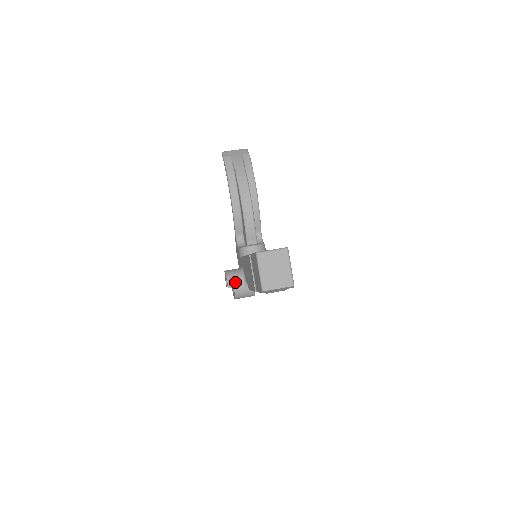
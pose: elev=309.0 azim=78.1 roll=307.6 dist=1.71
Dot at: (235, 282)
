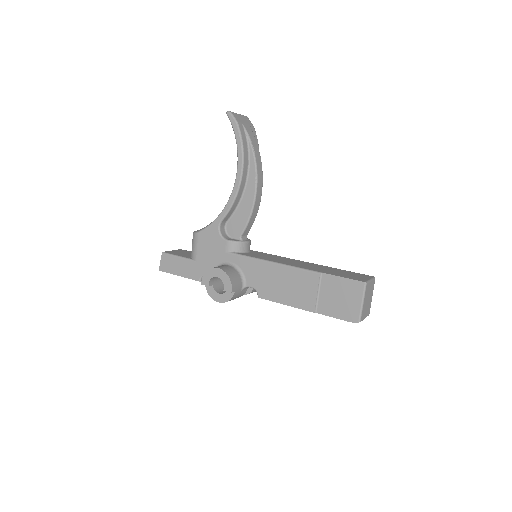
Dot at: (237, 285)
